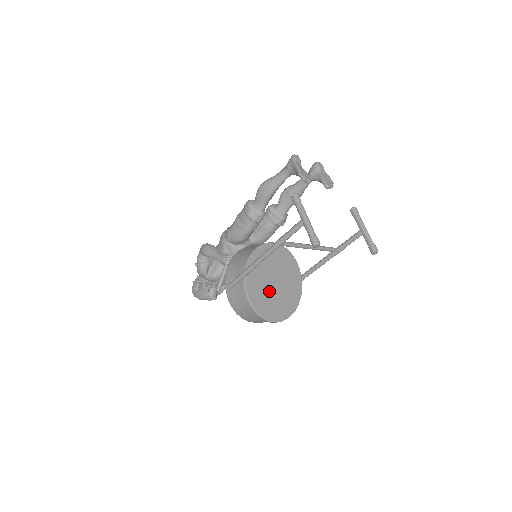
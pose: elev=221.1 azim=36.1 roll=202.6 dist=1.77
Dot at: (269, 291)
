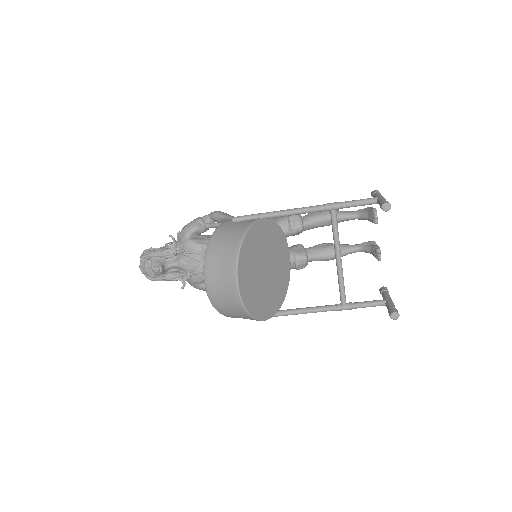
Dot at: (259, 262)
